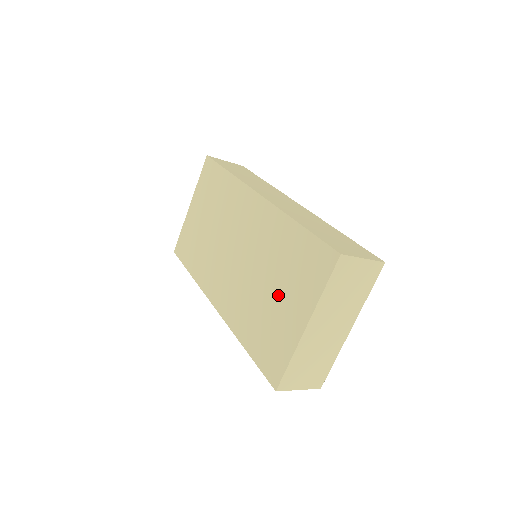
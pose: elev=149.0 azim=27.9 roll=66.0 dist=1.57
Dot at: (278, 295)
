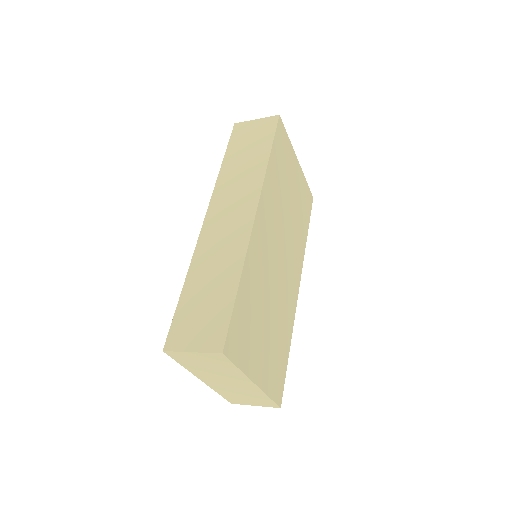
Dot at: occluded
